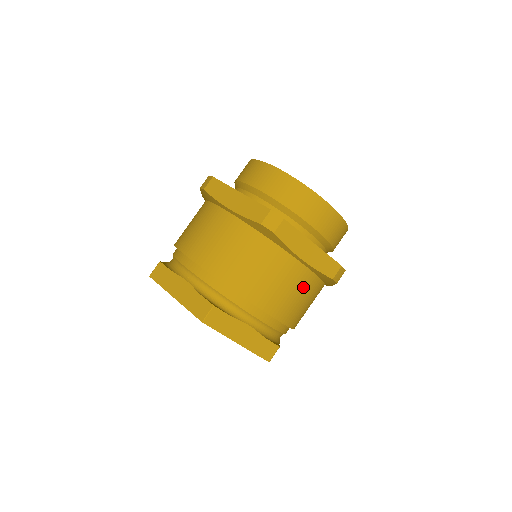
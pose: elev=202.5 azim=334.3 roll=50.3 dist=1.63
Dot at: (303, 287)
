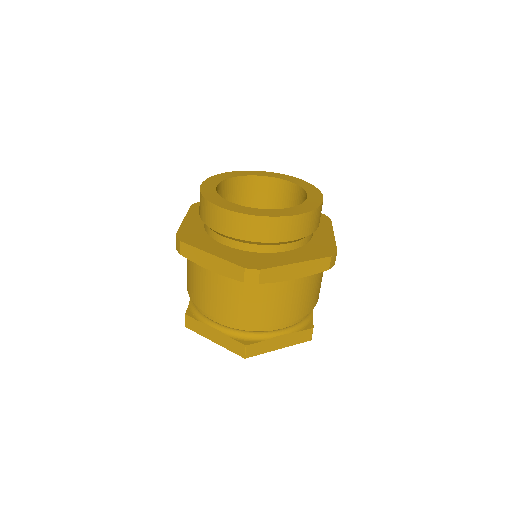
Dot at: occluded
